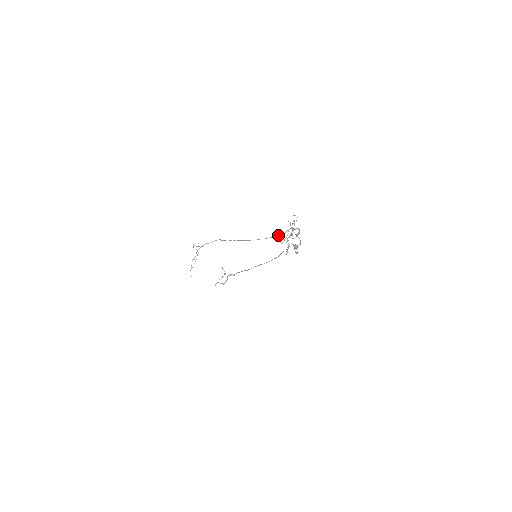
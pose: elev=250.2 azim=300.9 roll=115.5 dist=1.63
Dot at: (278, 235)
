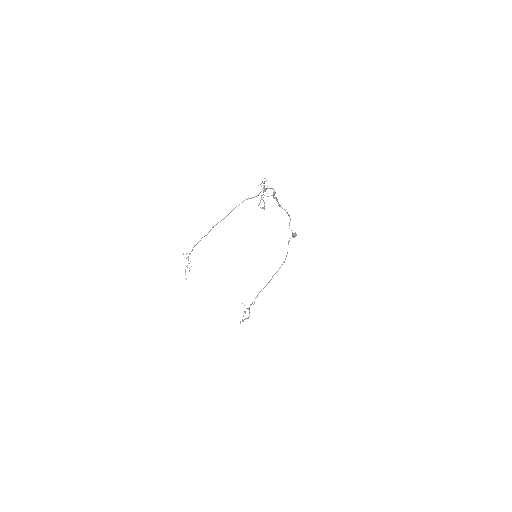
Dot at: (251, 198)
